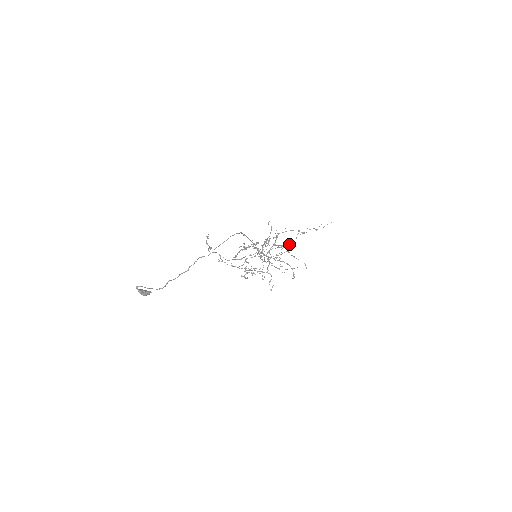
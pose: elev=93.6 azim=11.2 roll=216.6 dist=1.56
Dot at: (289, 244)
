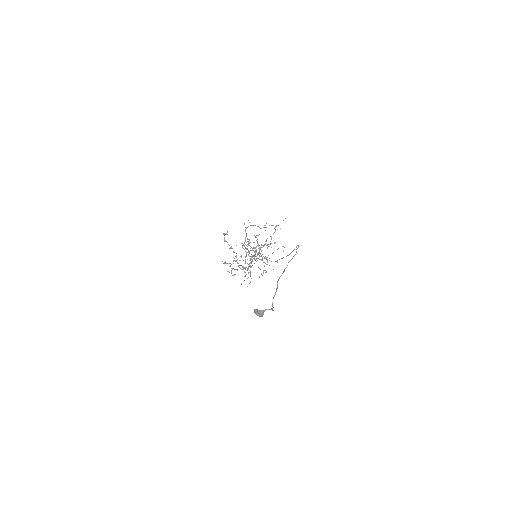
Dot at: (284, 247)
